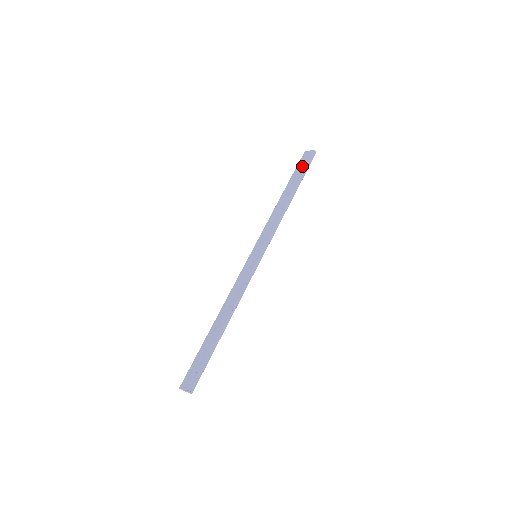
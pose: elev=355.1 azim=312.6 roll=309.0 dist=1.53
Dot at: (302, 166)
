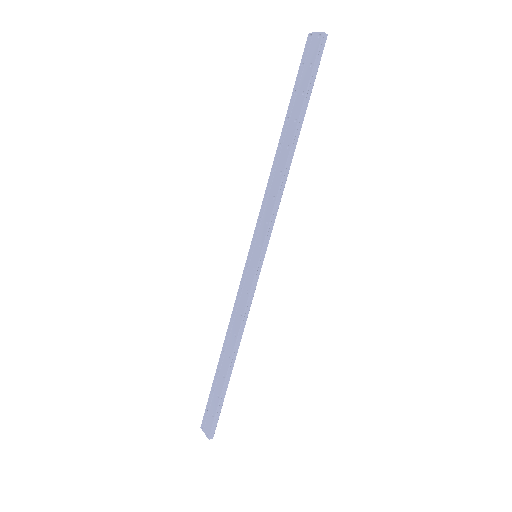
Dot at: (305, 74)
